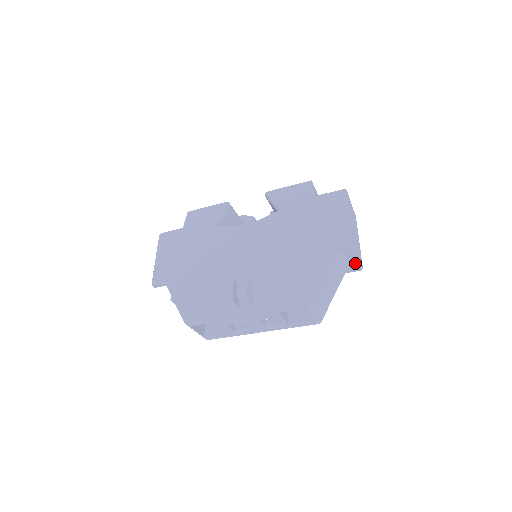
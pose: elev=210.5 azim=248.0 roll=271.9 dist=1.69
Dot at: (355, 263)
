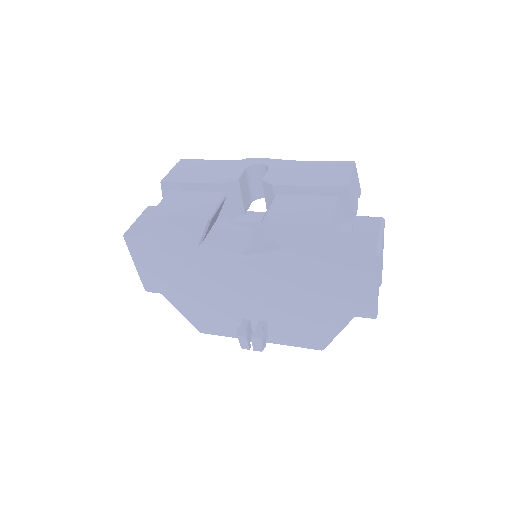
Dot at: occluded
